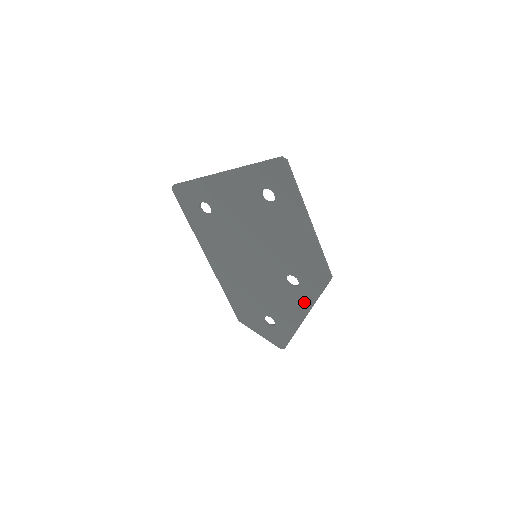
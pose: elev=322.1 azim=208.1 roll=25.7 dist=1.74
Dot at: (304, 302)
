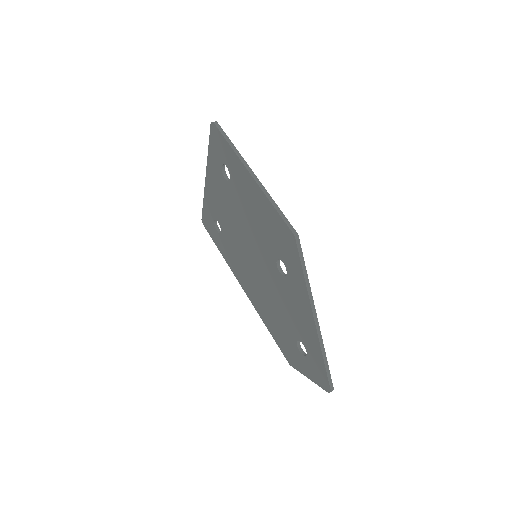
Dot at: (301, 293)
